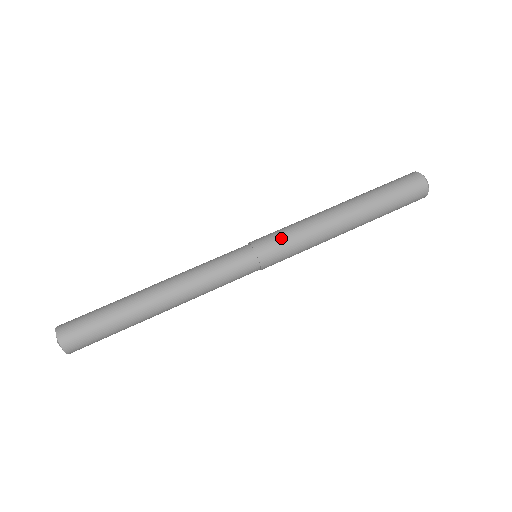
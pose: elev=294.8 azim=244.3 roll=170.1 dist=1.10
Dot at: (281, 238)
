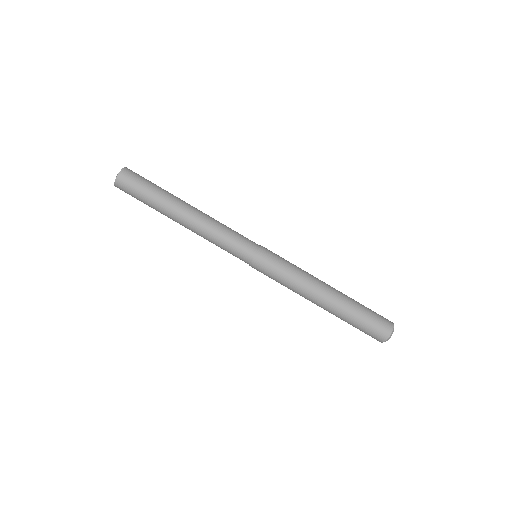
Dot at: (272, 273)
